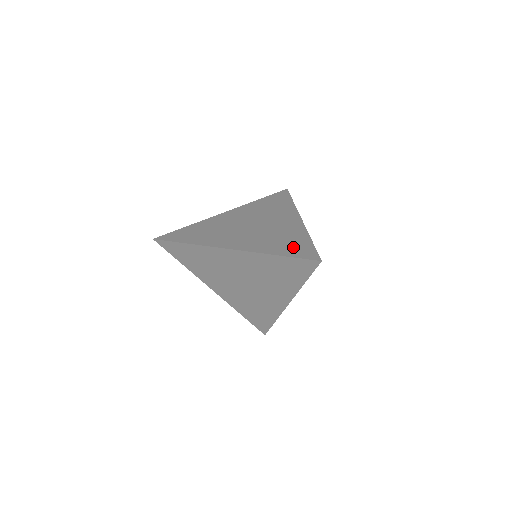
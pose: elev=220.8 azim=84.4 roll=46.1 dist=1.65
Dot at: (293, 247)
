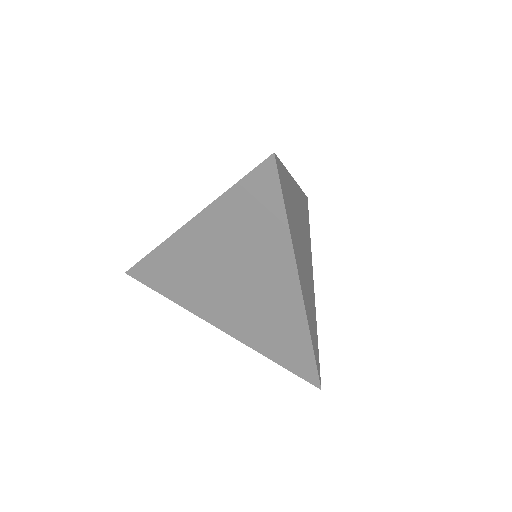
Dot at: occluded
